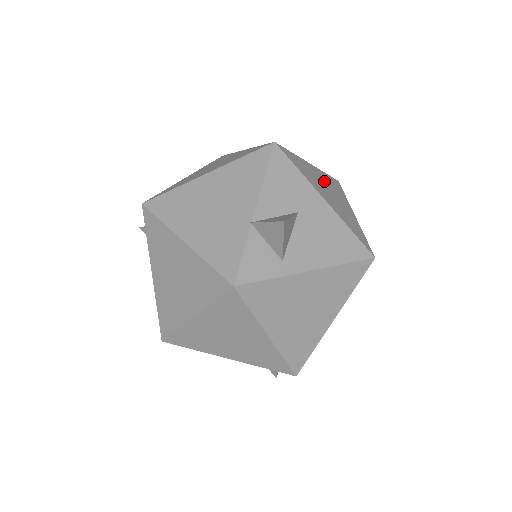
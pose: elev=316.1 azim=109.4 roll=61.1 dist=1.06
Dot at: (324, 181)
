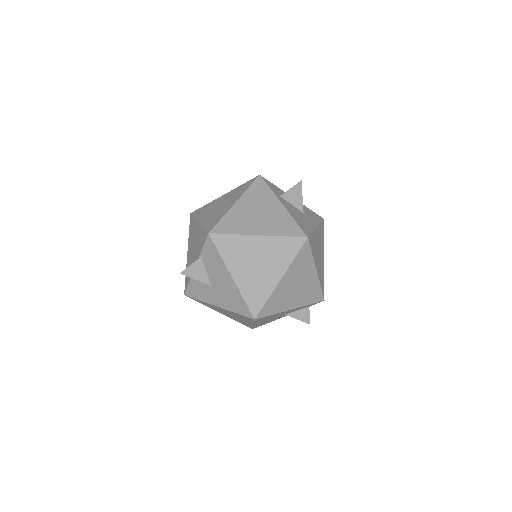
Dot at: (322, 259)
